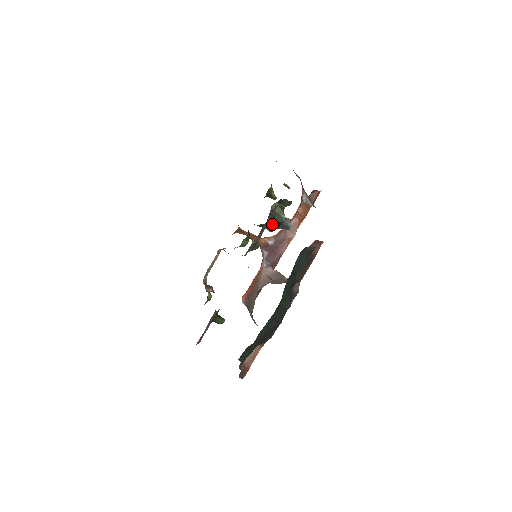
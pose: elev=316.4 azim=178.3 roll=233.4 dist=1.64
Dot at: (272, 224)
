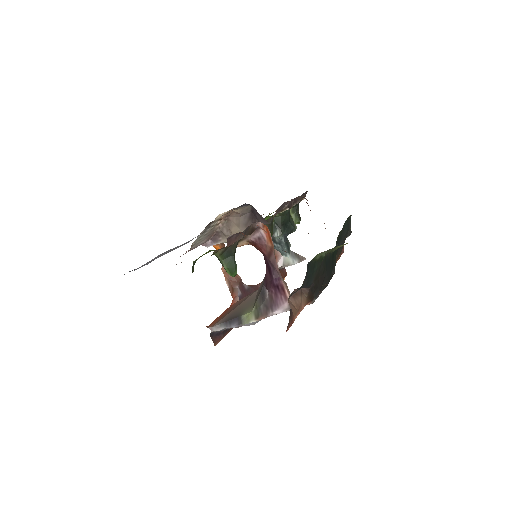
Dot at: (285, 224)
